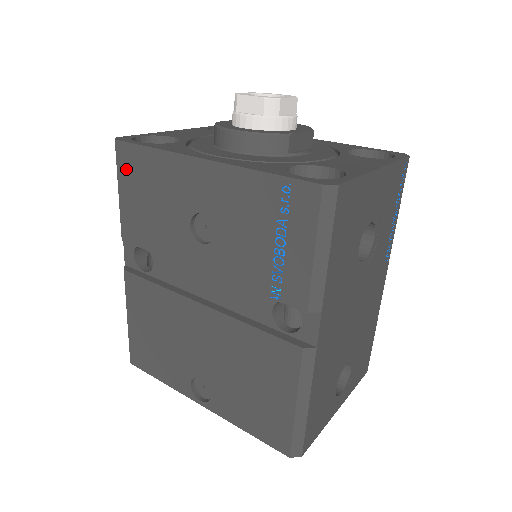
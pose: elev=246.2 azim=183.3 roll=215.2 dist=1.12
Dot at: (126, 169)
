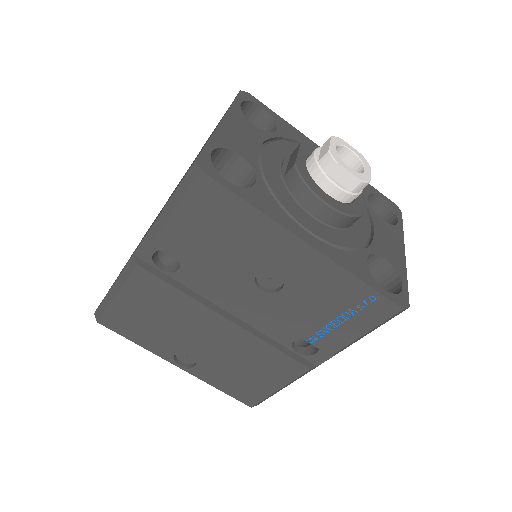
Dot at: (201, 201)
